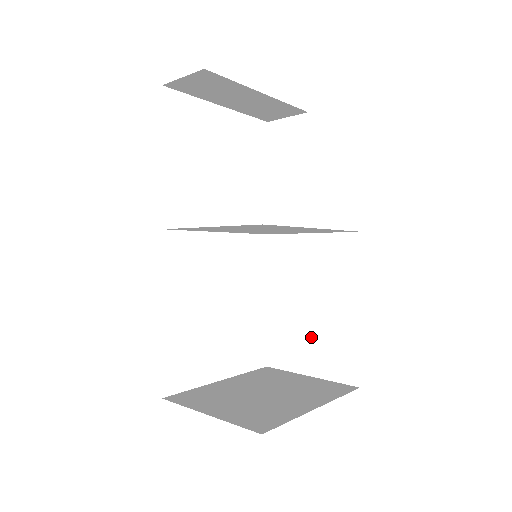
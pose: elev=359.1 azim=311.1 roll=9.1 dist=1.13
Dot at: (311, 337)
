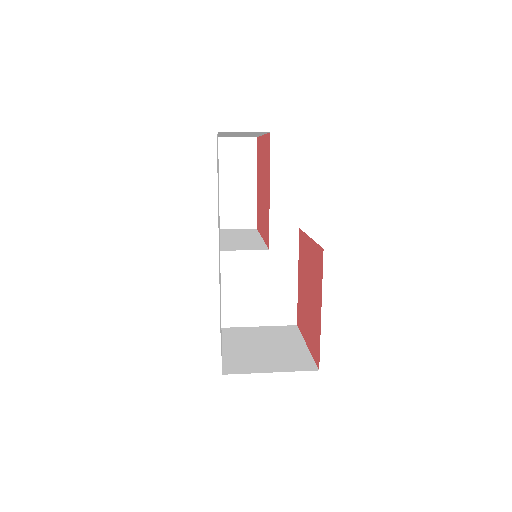
Dot at: (260, 300)
